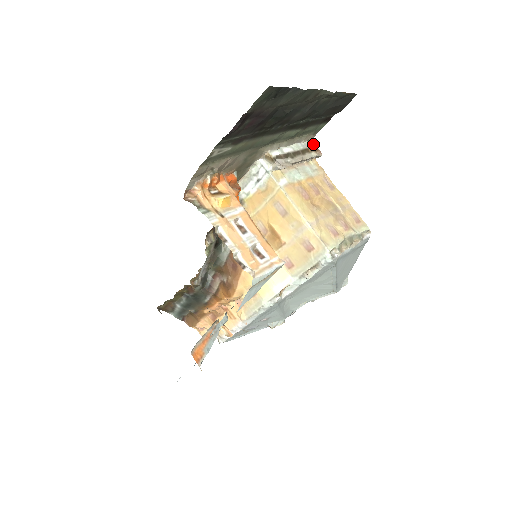
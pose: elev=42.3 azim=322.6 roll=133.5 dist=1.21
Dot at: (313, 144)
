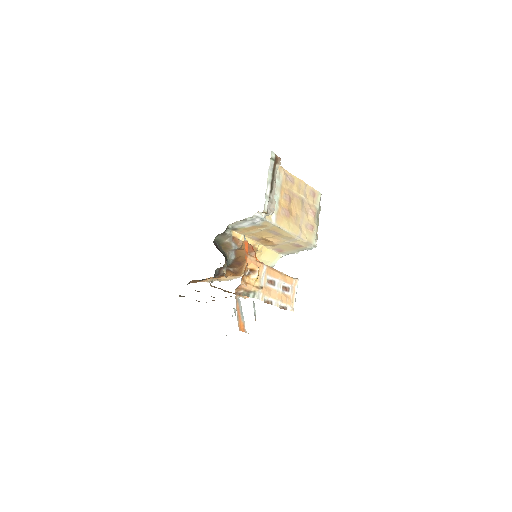
Dot at: (274, 156)
